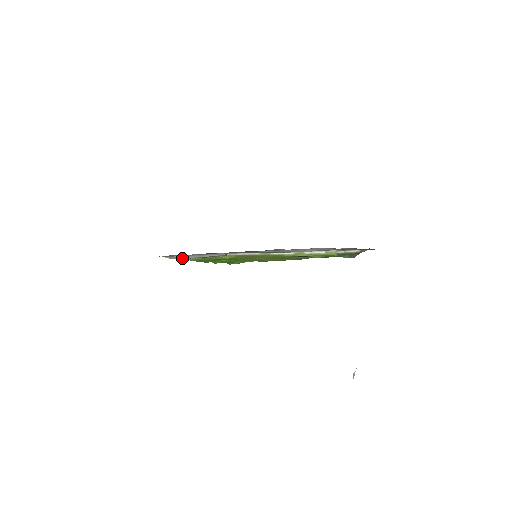
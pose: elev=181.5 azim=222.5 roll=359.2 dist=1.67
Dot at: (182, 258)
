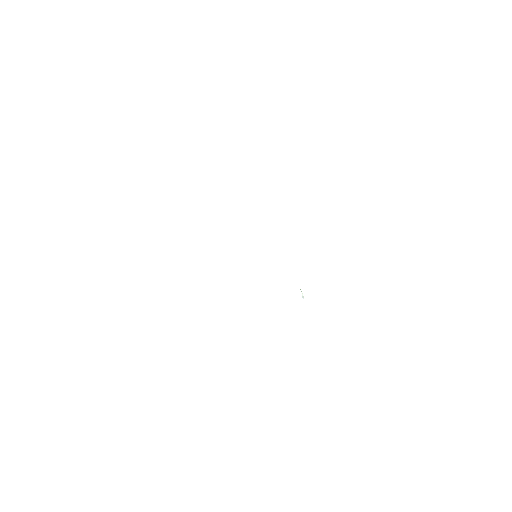
Dot at: occluded
